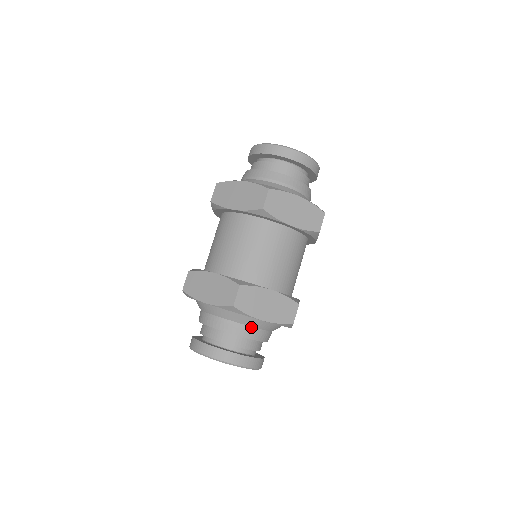
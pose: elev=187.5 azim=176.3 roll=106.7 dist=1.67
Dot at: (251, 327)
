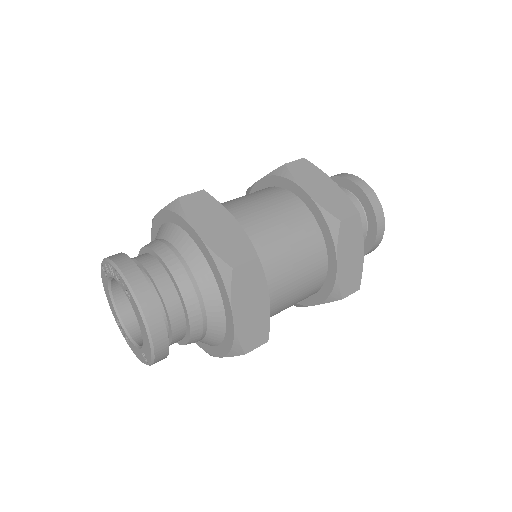
Dot at: (181, 256)
